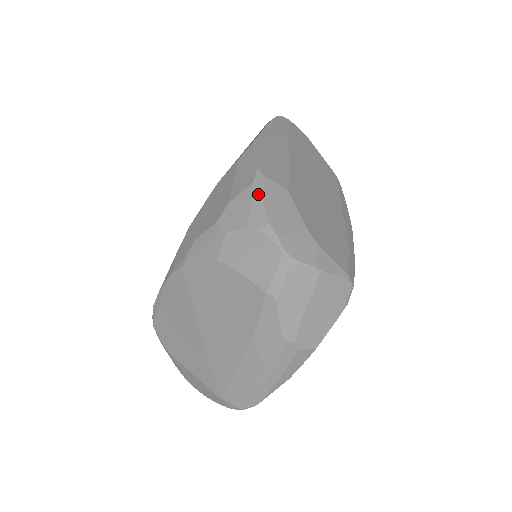
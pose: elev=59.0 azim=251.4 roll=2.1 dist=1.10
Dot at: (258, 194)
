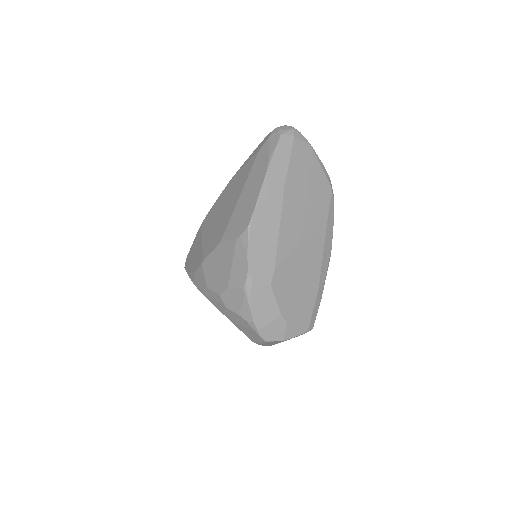
Dot at: (247, 298)
